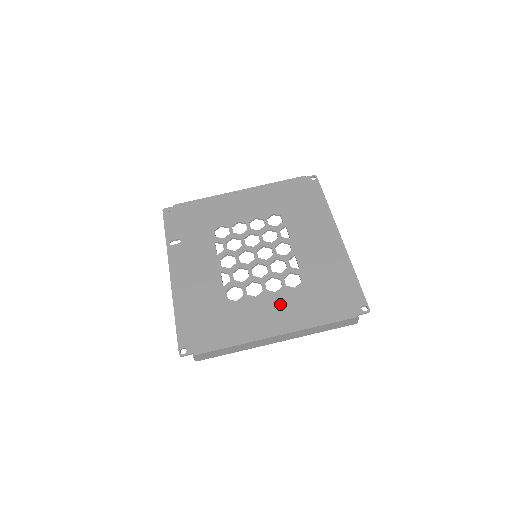
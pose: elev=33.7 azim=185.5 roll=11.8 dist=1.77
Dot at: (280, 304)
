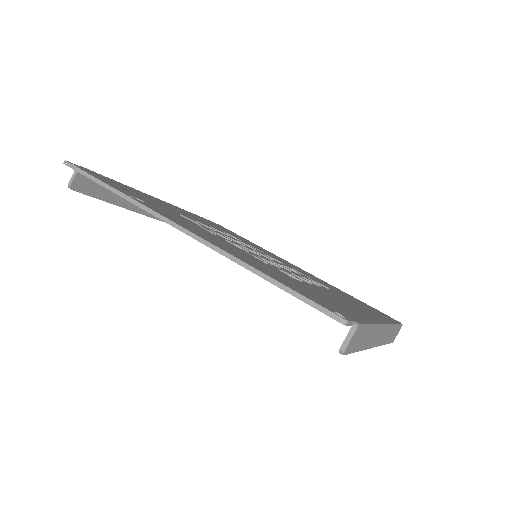
Dot at: (344, 299)
